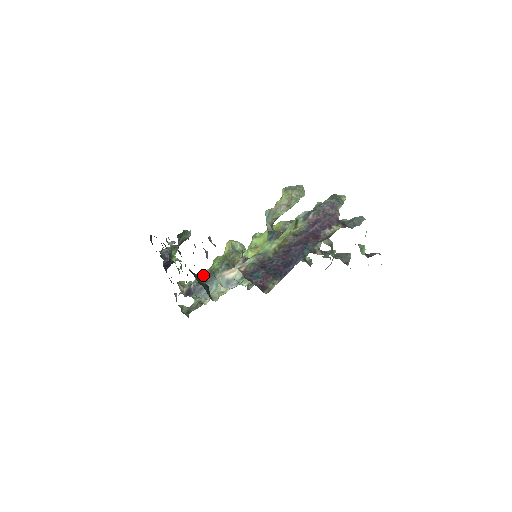
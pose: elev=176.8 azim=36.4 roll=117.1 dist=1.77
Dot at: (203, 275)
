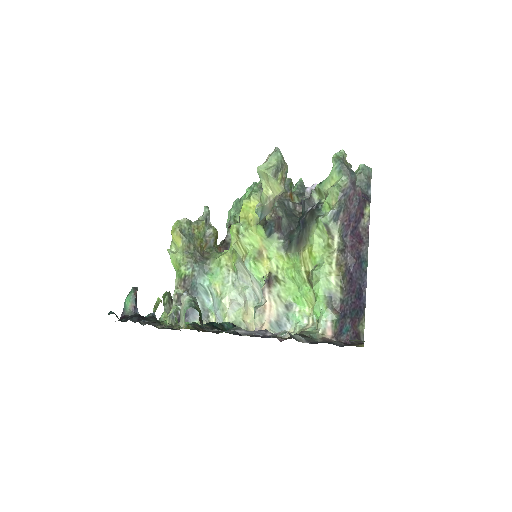
Dot at: (180, 291)
